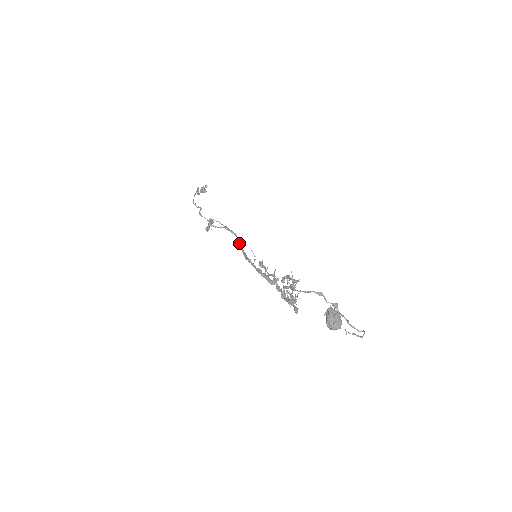
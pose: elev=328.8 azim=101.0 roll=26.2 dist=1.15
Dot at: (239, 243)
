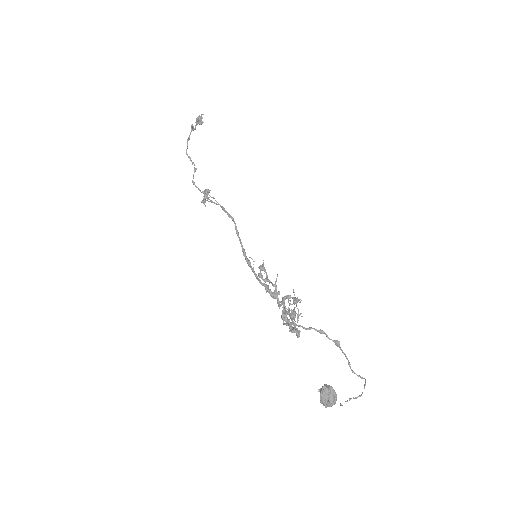
Dot at: (238, 234)
